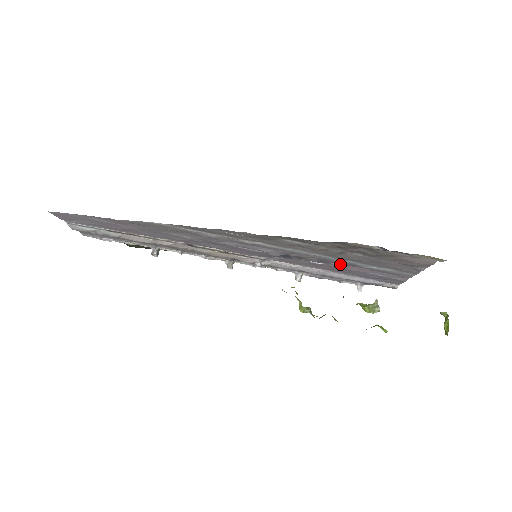
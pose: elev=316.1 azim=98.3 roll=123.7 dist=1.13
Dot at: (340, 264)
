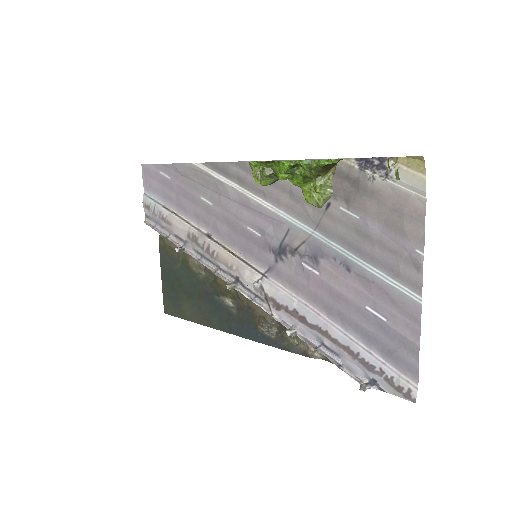
Dot at: (333, 272)
